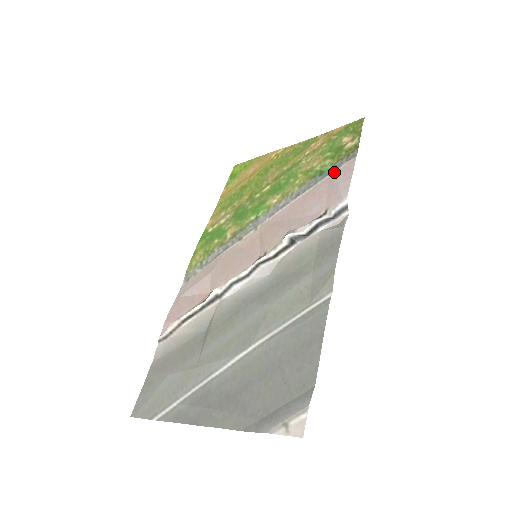
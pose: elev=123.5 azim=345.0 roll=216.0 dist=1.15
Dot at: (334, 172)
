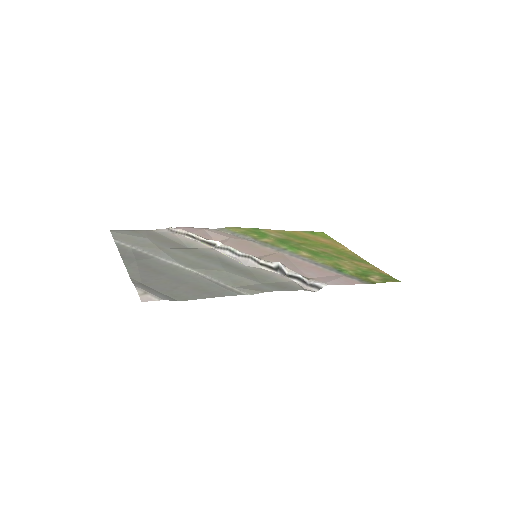
Dot at: (345, 276)
